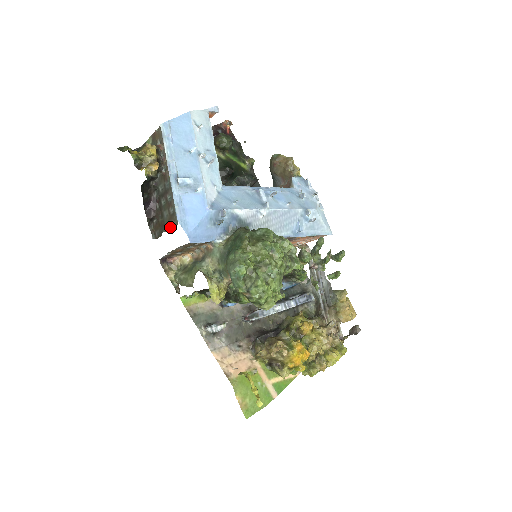
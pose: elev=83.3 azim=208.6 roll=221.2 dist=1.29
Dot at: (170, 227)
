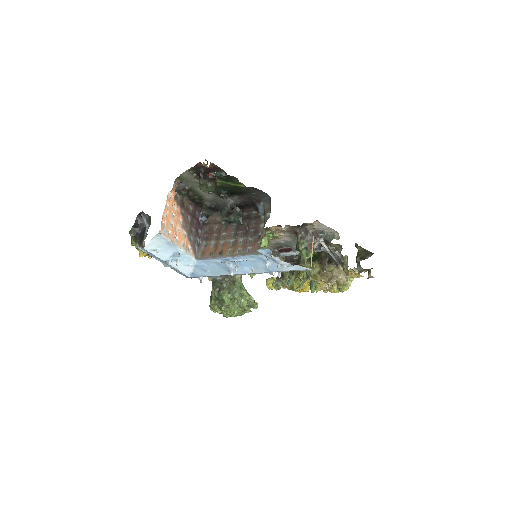
Dot at: occluded
